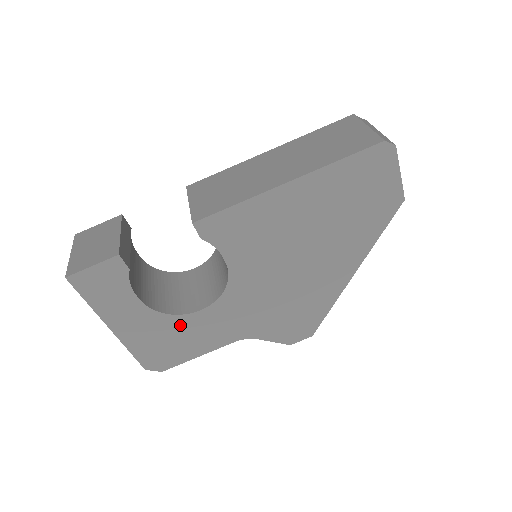
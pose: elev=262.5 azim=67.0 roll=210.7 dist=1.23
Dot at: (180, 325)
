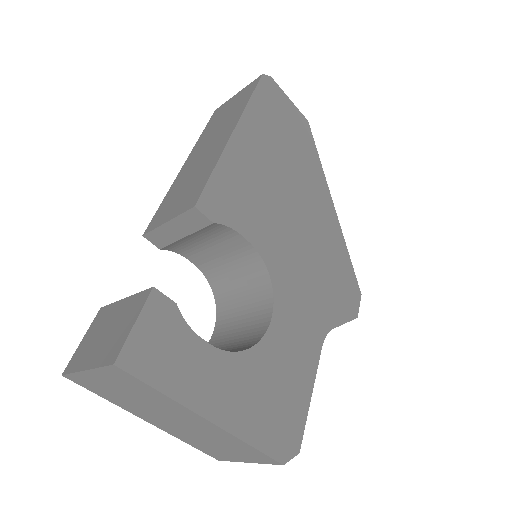
Dot at: (268, 358)
